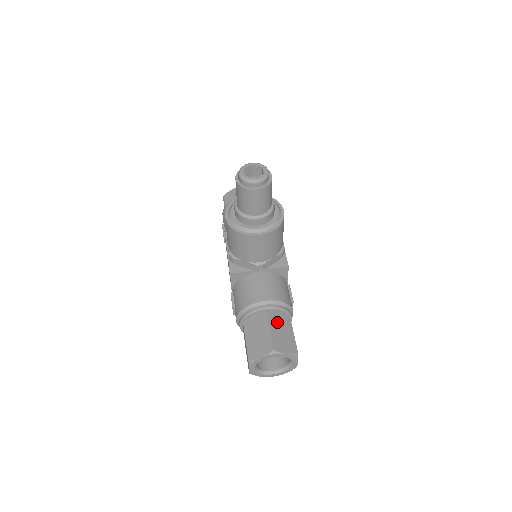
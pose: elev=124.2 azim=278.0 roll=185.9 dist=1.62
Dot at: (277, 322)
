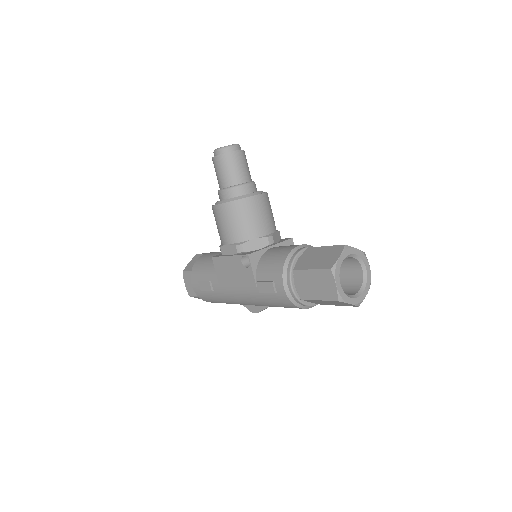
Dot at: occluded
